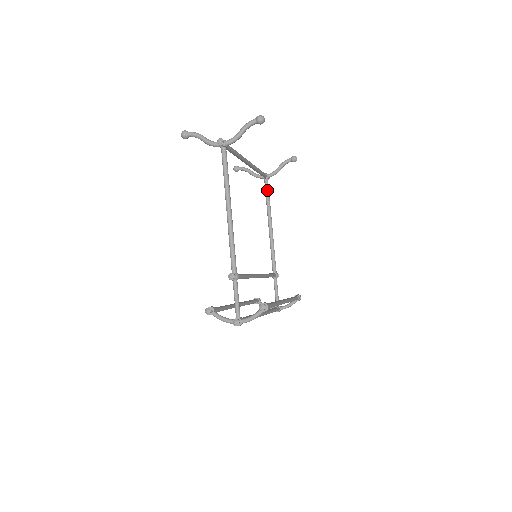
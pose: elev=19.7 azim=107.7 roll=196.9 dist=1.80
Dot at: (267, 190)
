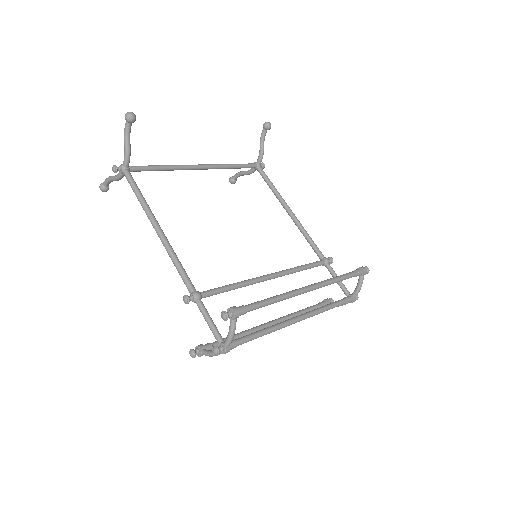
Dot at: (264, 178)
